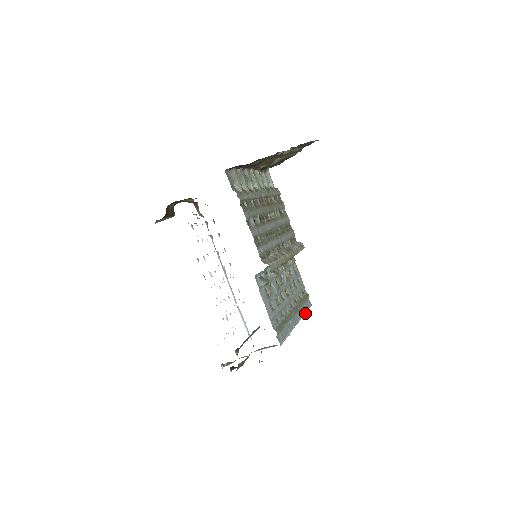
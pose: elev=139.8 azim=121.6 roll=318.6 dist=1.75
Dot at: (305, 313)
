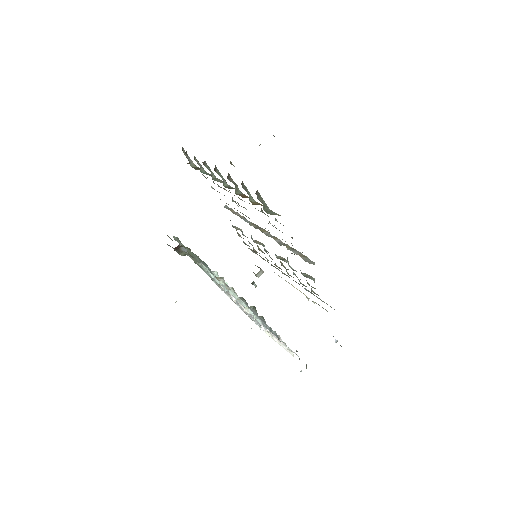
Dot at: (257, 266)
